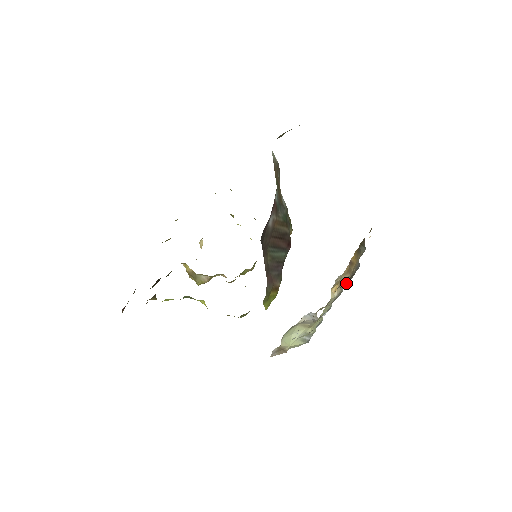
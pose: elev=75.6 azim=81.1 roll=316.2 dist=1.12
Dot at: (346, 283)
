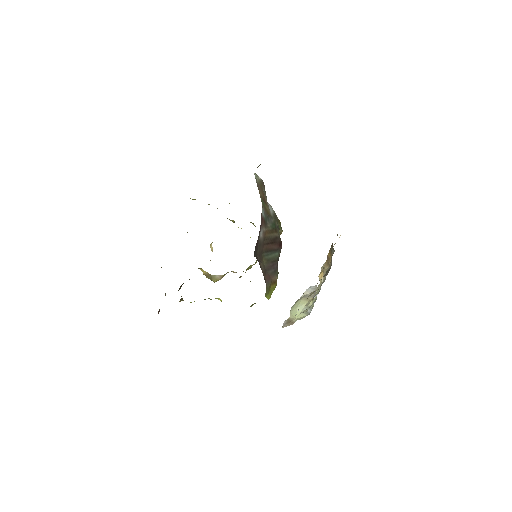
Dot at: occluded
